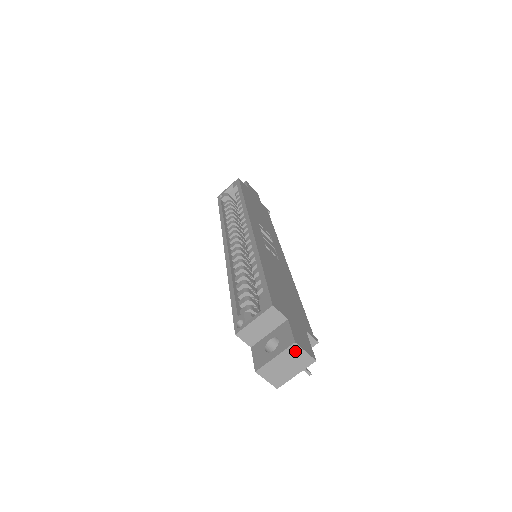
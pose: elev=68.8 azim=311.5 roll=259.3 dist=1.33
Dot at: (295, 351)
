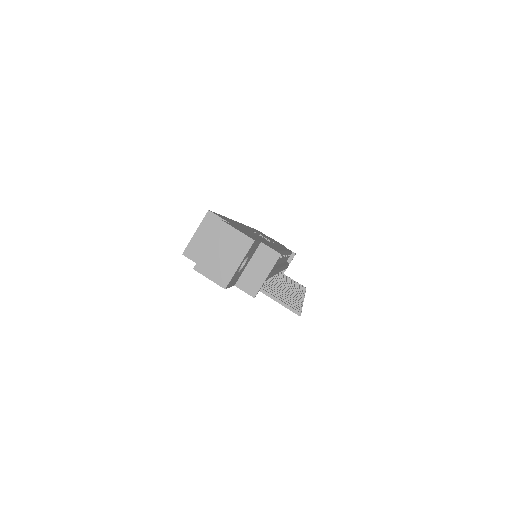
Dot at: (226, 232)
